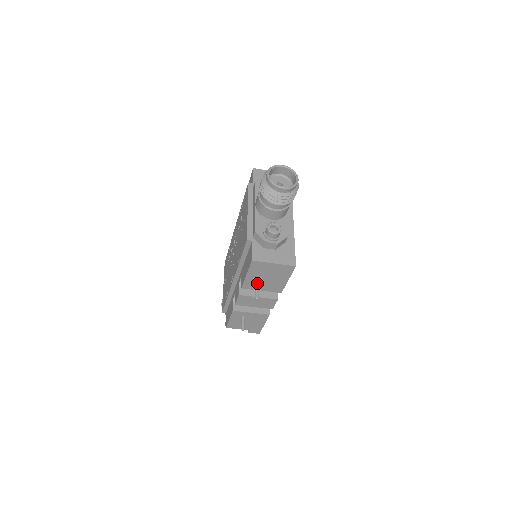
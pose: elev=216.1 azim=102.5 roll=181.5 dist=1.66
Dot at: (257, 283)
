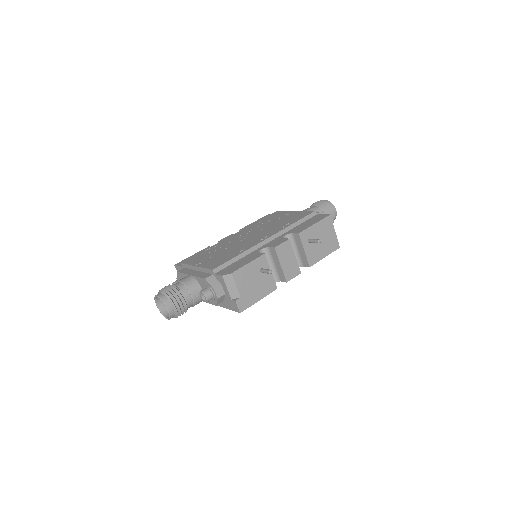
Dot at: (310, 239)
